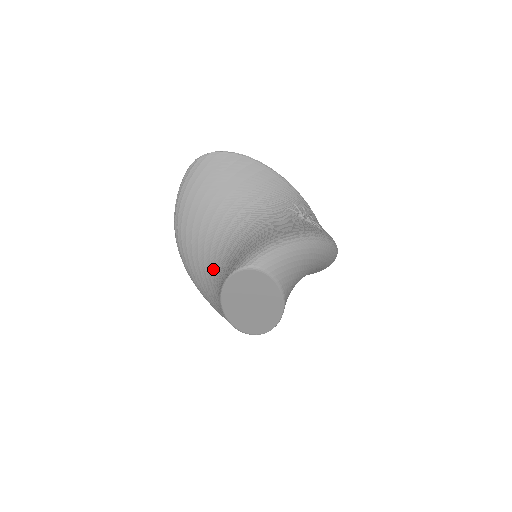
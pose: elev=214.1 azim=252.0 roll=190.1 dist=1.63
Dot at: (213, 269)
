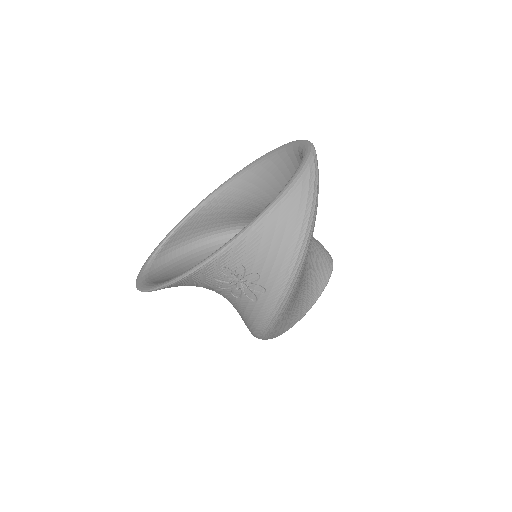
Dot at: occluded
